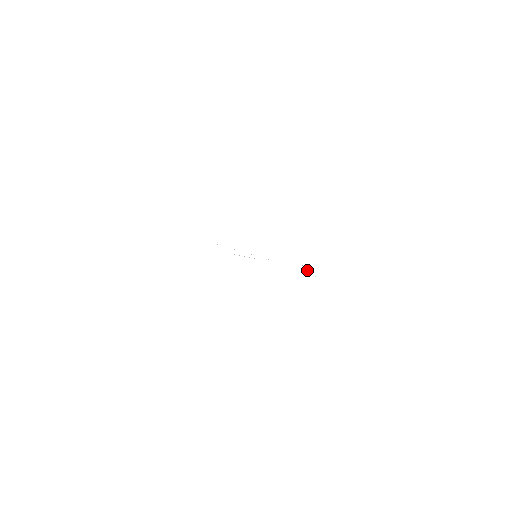
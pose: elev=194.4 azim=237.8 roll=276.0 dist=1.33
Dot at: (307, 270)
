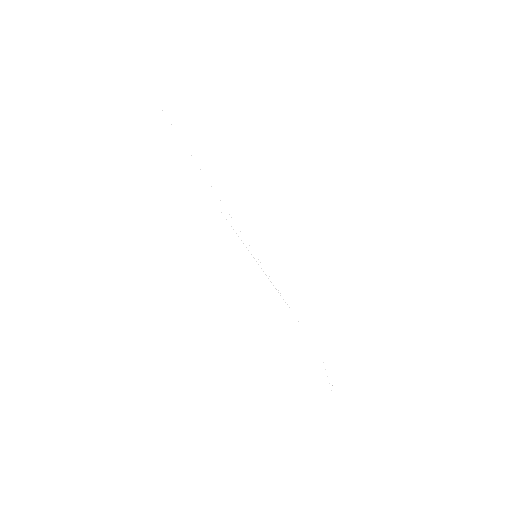
Dot at: occluded
